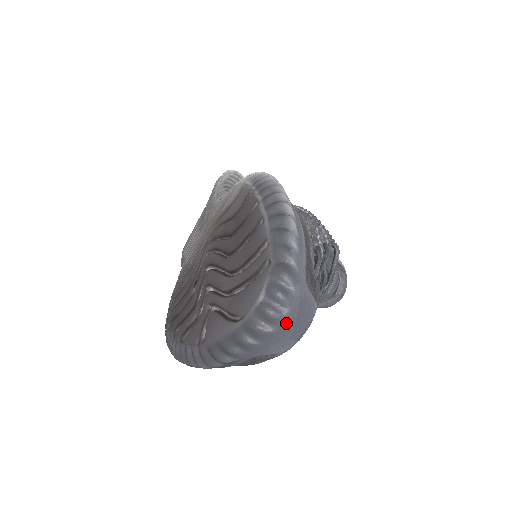
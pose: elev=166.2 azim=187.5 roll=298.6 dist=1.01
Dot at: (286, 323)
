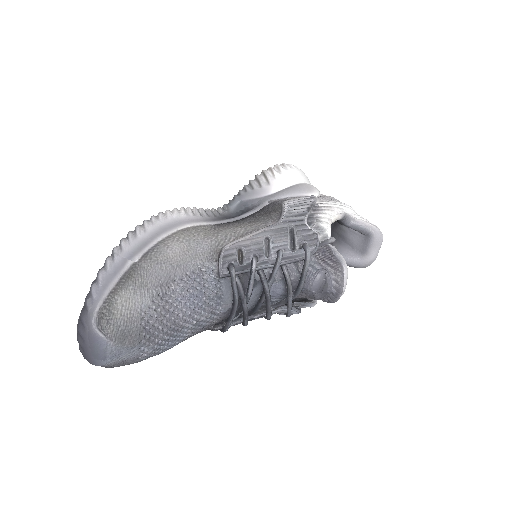
Dot at: (86, 349)
